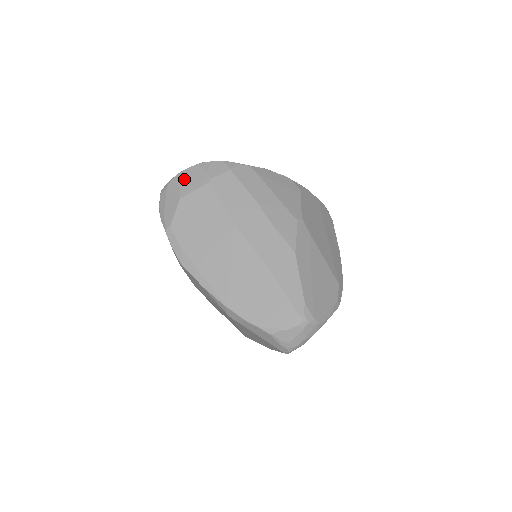
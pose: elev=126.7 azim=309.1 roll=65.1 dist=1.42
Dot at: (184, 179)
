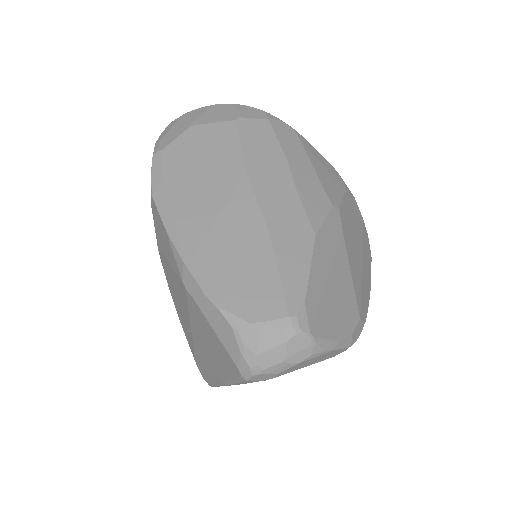
Dot at: (207, 111)
